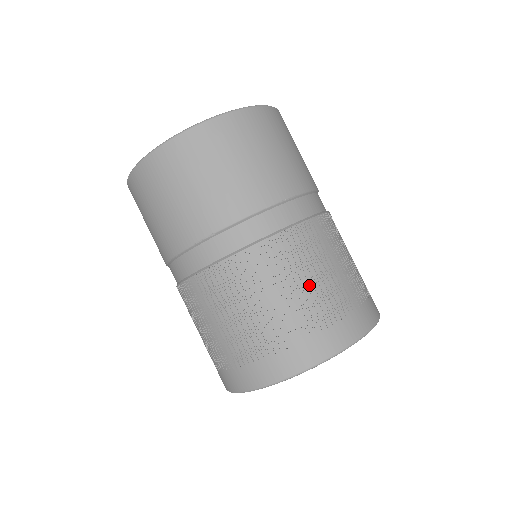
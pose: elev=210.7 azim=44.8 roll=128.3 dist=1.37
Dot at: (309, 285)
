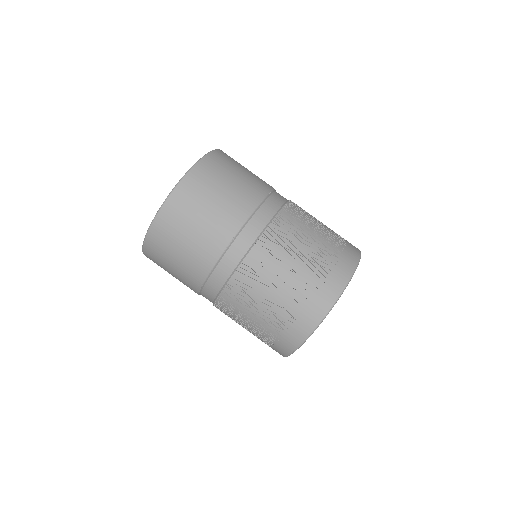
Dot at: (311, 241)
